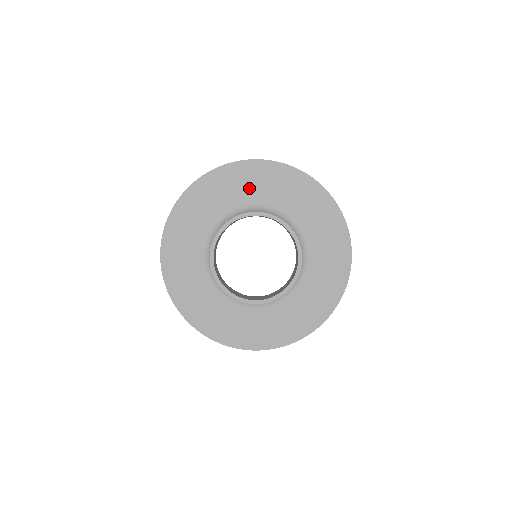
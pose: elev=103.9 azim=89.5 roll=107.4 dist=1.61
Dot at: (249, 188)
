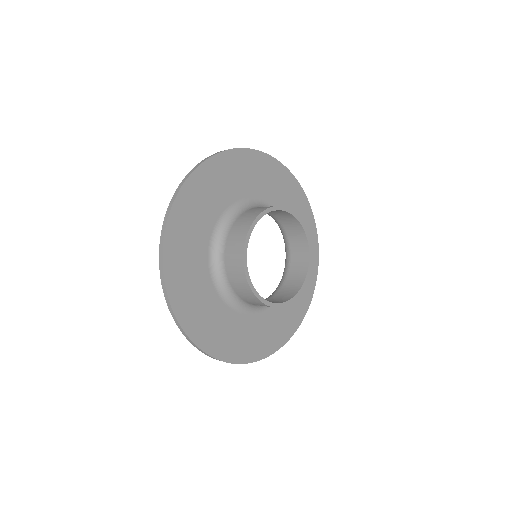
Dot at: (221, 190)
